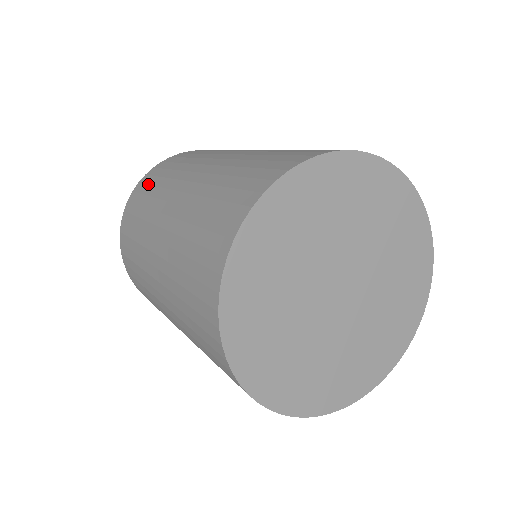
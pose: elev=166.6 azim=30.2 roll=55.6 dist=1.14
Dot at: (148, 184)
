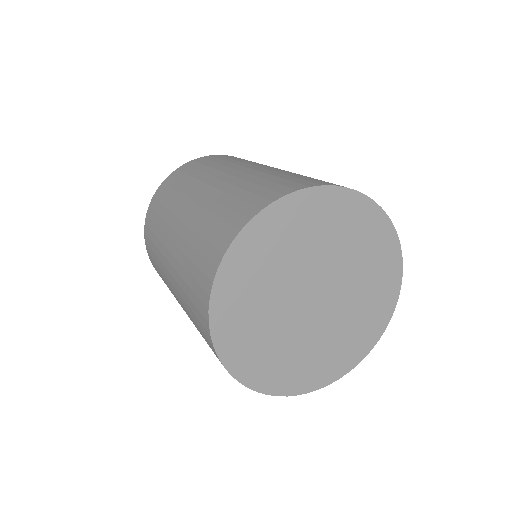
Dot at: (209, 160)
